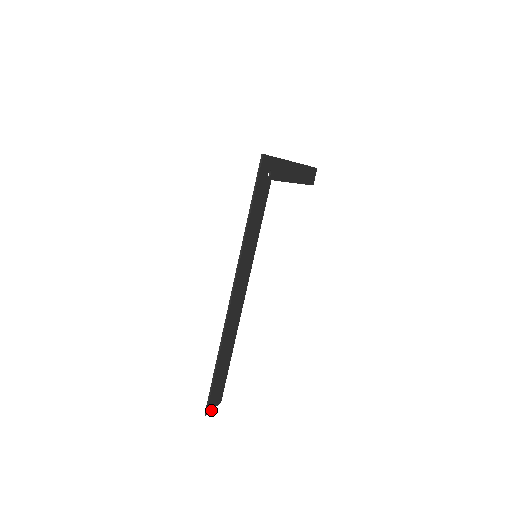
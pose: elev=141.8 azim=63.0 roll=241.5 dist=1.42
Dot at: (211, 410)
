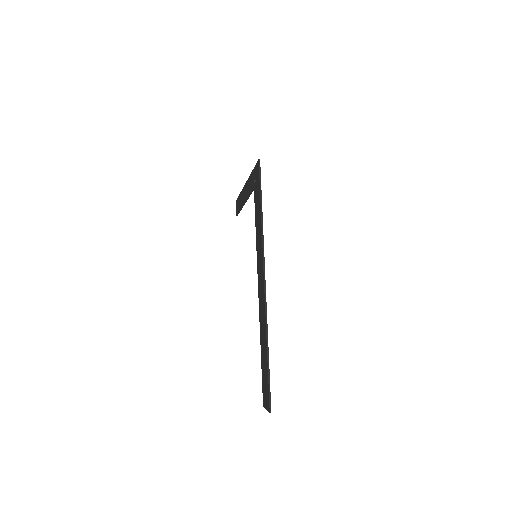
Dot at: (268, 410)
